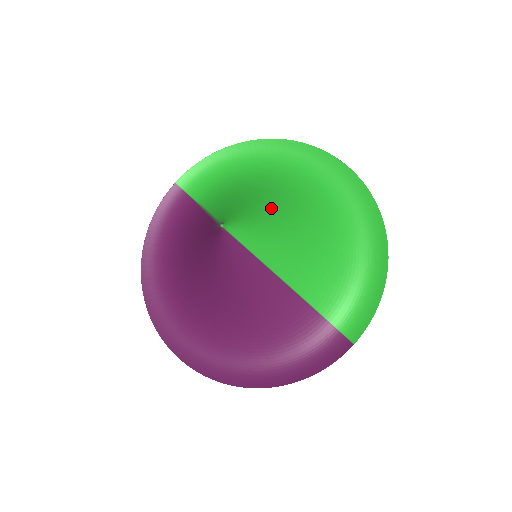
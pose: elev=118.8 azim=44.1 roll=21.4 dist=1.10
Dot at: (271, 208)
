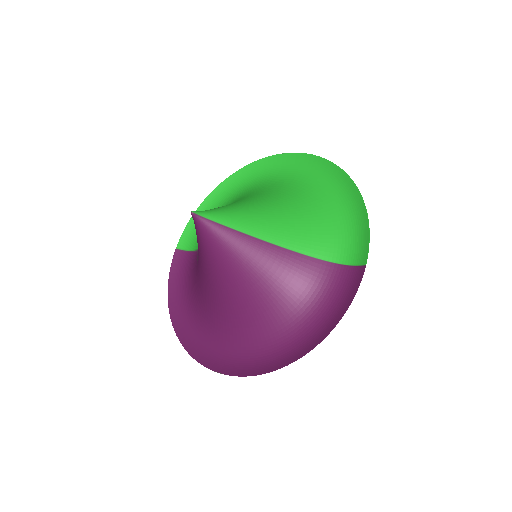
Dot at: (240, 201)
